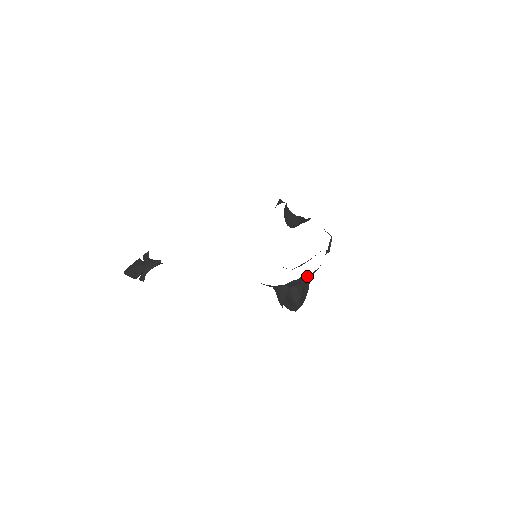
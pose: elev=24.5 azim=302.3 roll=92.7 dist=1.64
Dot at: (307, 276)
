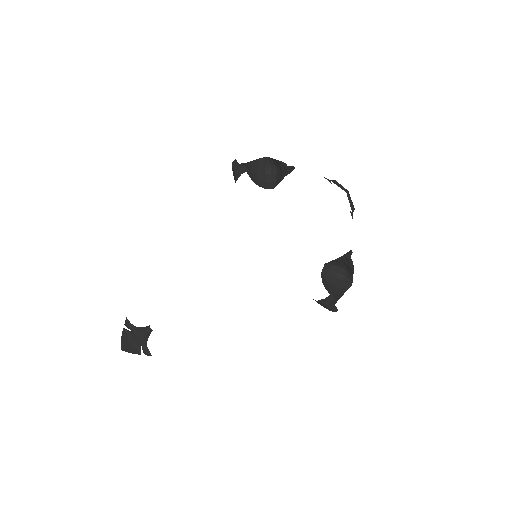
Dot at: occluded
